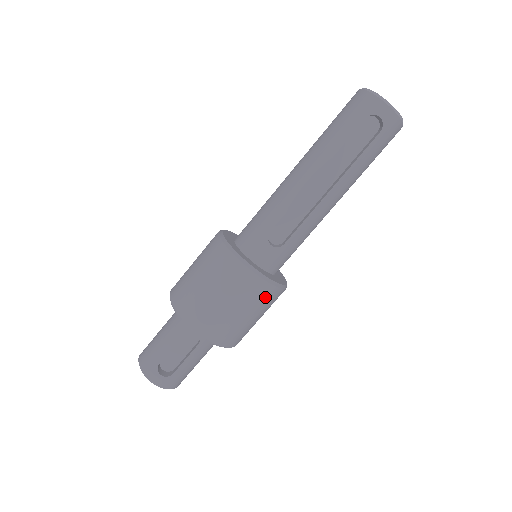
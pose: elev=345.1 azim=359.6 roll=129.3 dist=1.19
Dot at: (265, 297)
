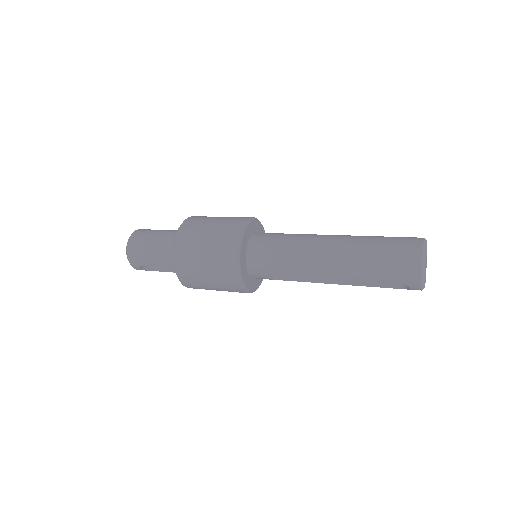
Dot at: occluded
